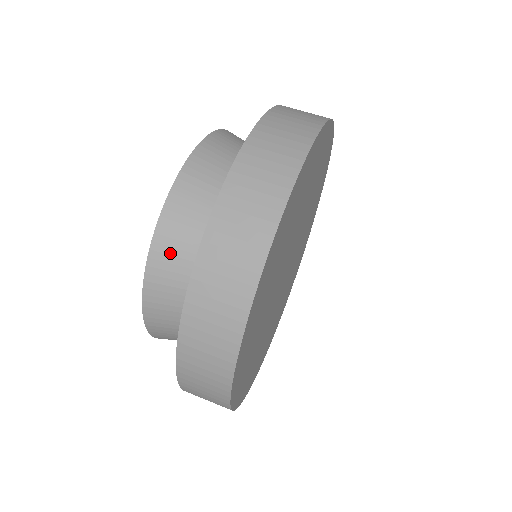
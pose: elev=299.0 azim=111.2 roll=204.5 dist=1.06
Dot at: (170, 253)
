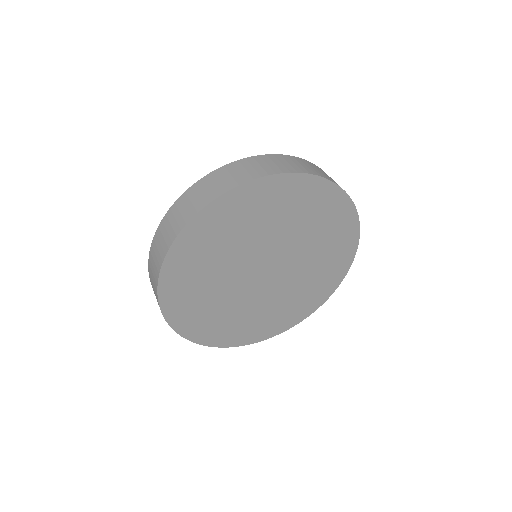
Dot at: occluded
